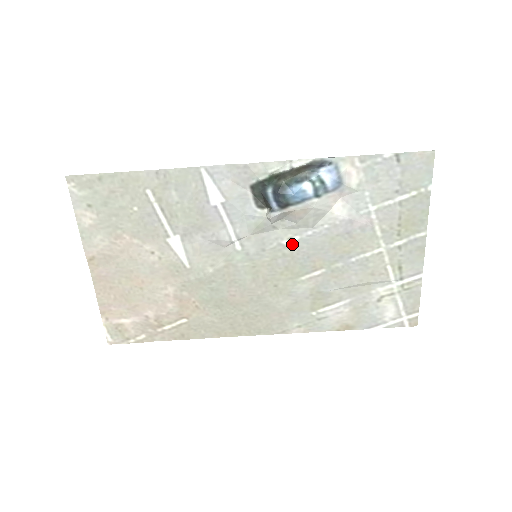
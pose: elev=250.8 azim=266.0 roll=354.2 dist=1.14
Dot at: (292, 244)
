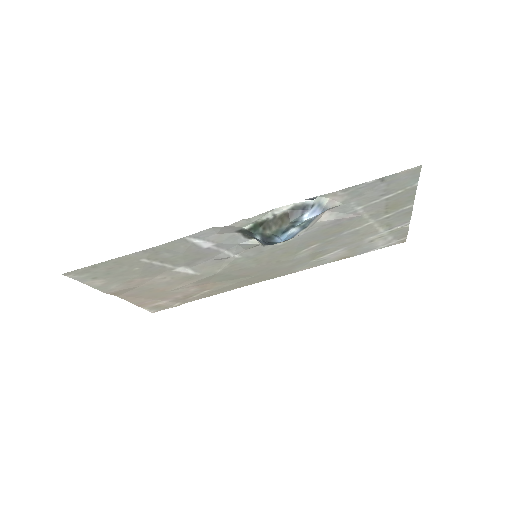
Dot at: (287, 243)
